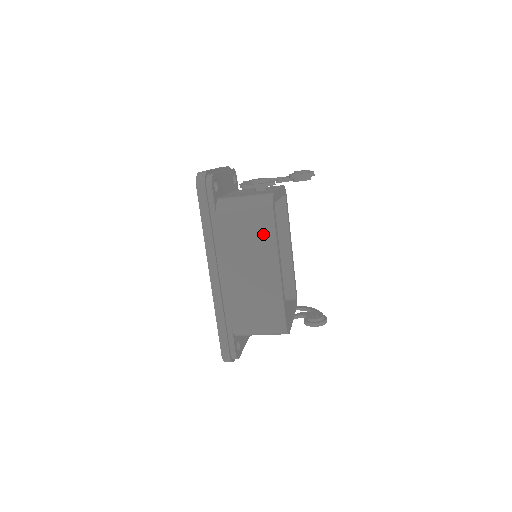
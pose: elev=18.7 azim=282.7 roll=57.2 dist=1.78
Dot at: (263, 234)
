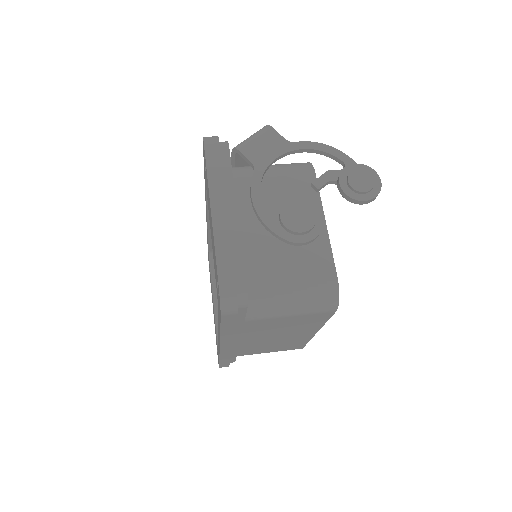
Dot at: (310, 322)
